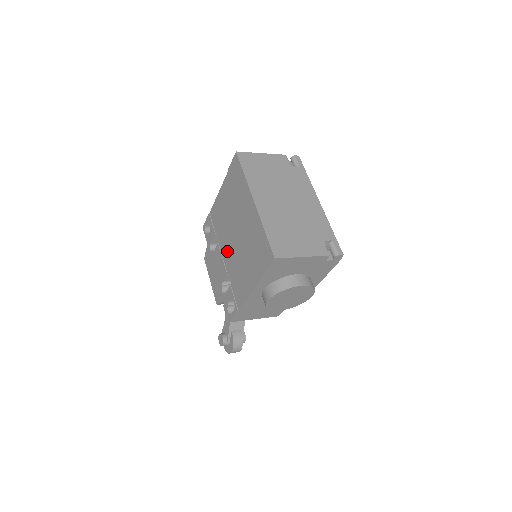
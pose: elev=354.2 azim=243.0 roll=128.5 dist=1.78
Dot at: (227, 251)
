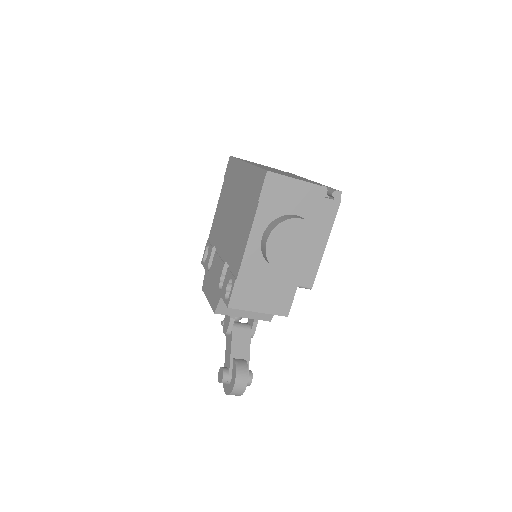
Dot at: (224, 243)
